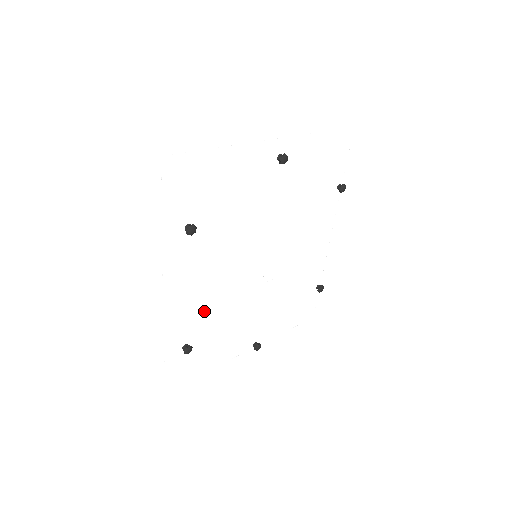
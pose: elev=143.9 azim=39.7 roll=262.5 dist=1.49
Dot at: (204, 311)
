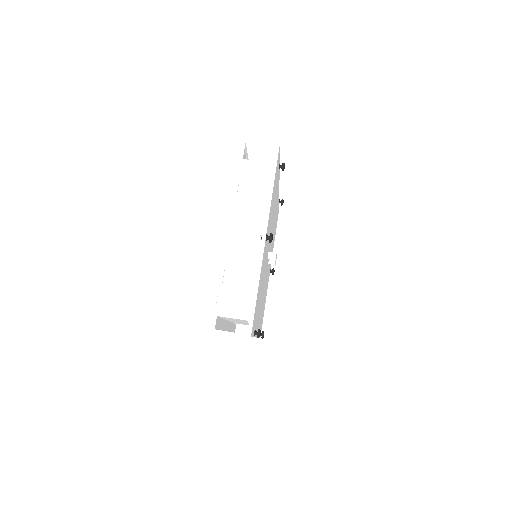
Dot at: (260, 318)
